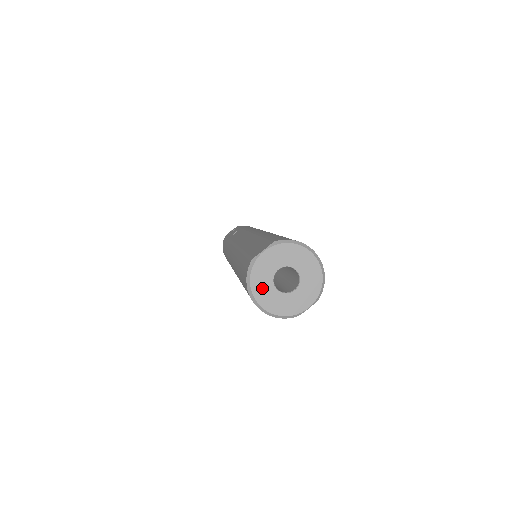
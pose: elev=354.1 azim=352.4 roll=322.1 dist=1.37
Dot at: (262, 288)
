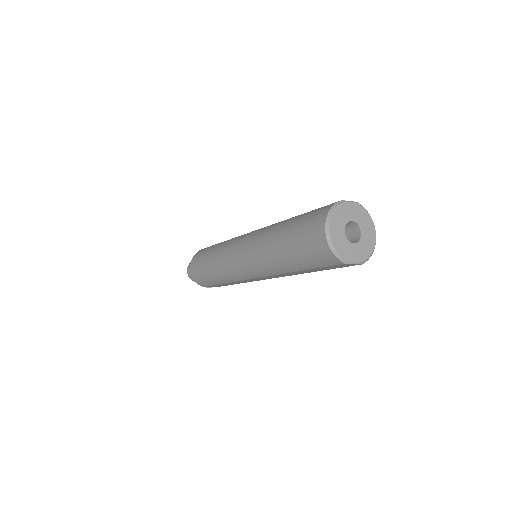
Dot at: (337, 223)
